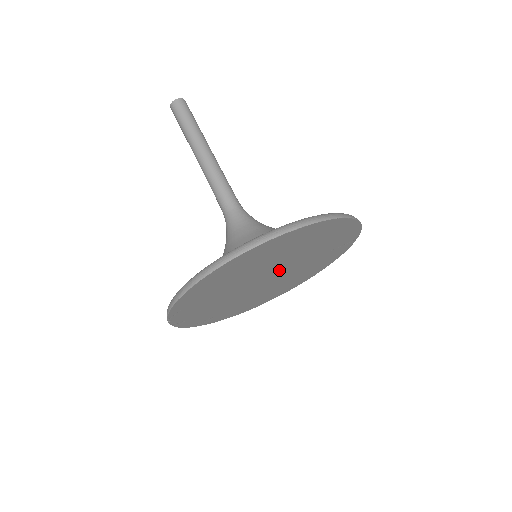
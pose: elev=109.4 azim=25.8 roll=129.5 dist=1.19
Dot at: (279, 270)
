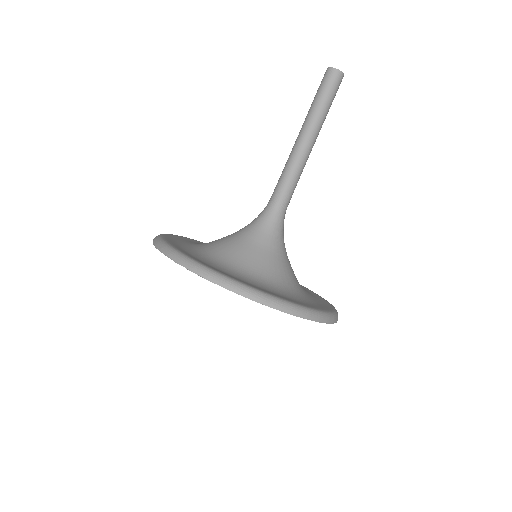
Dot at: occluded
